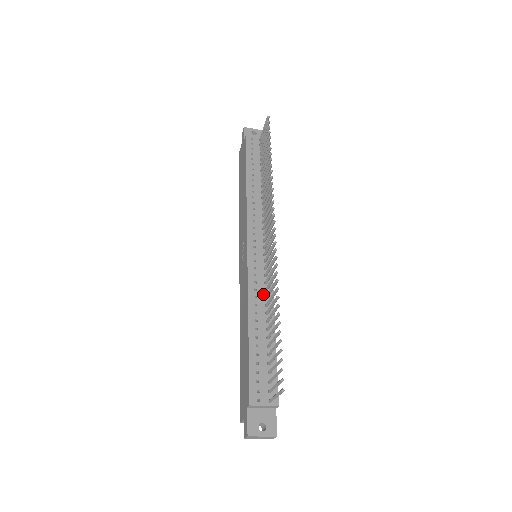
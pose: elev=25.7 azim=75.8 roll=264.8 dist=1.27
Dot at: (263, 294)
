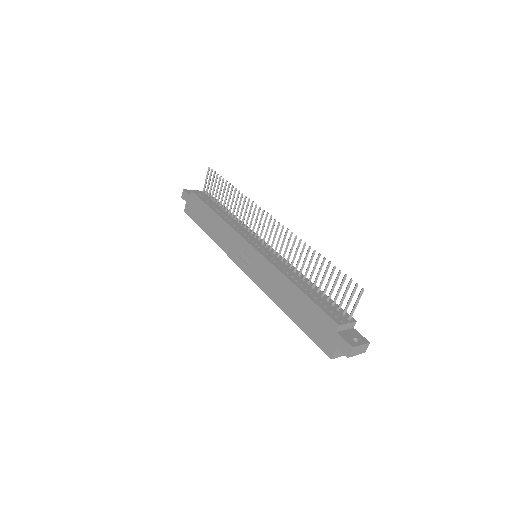
Dot at: (286, 267)
